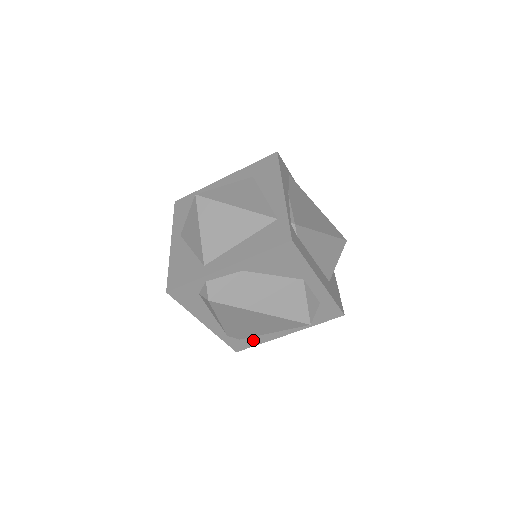
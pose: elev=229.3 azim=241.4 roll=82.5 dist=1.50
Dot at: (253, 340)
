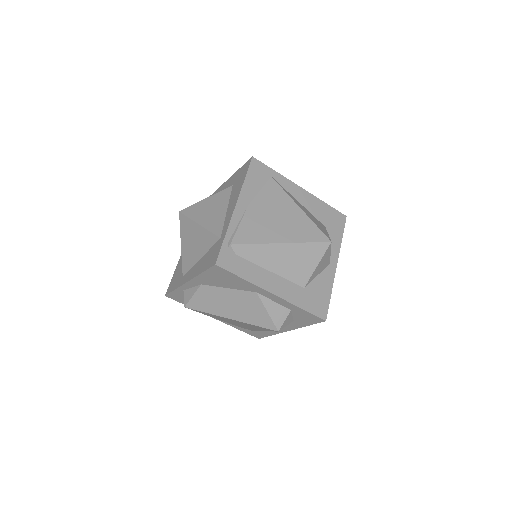
Dot at: (263, 332)
